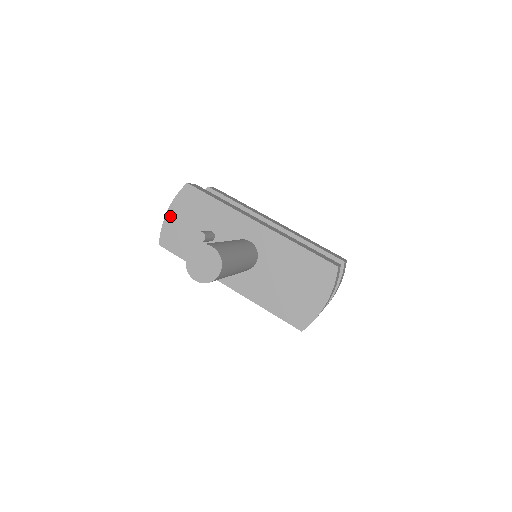
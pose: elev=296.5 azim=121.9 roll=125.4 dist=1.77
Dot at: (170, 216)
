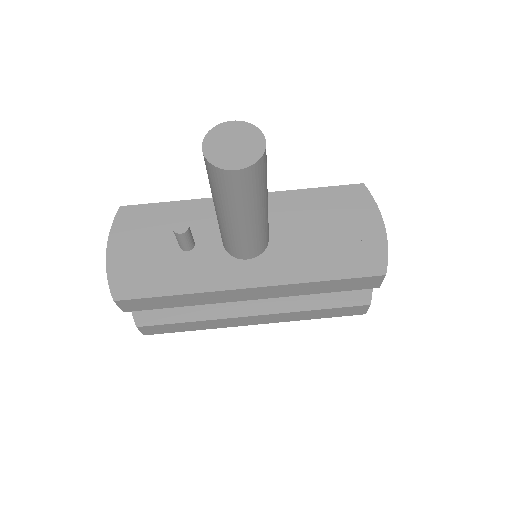
Dot at: (114, 255)
